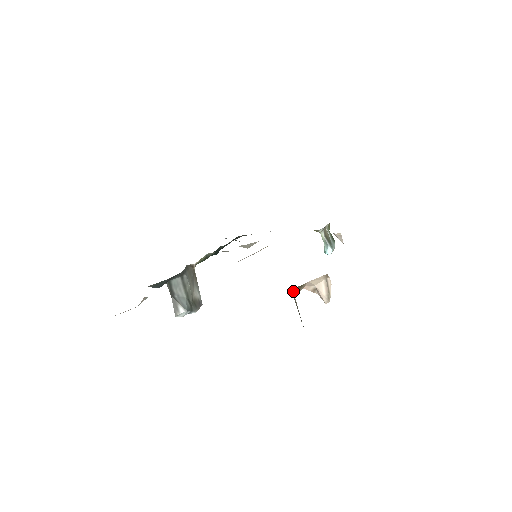
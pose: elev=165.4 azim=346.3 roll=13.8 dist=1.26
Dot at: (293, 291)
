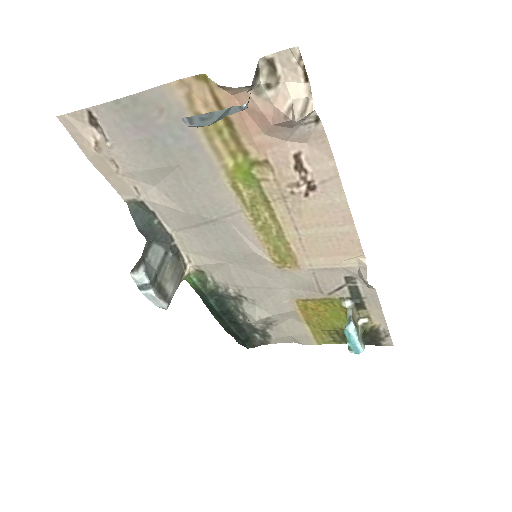
Dot at: (261, 63)
